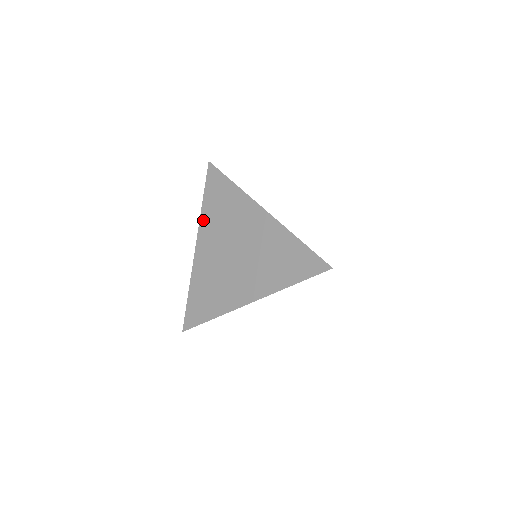
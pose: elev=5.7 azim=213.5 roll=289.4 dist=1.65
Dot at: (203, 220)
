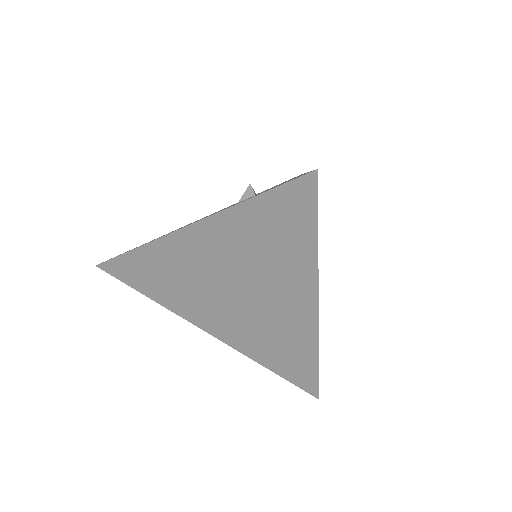
Dot at: (223, 220)
